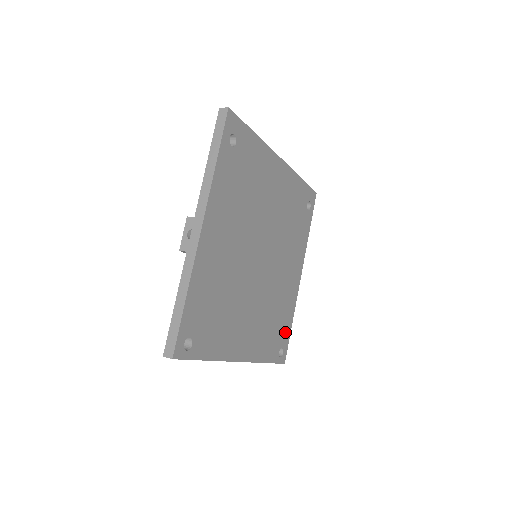
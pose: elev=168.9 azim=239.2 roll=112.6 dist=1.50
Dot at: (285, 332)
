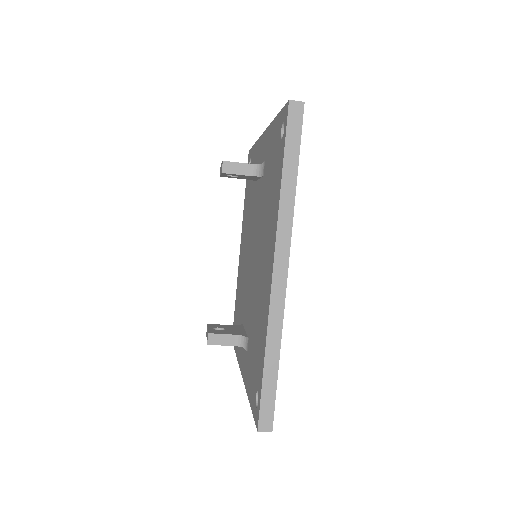
Dot at: occluded
